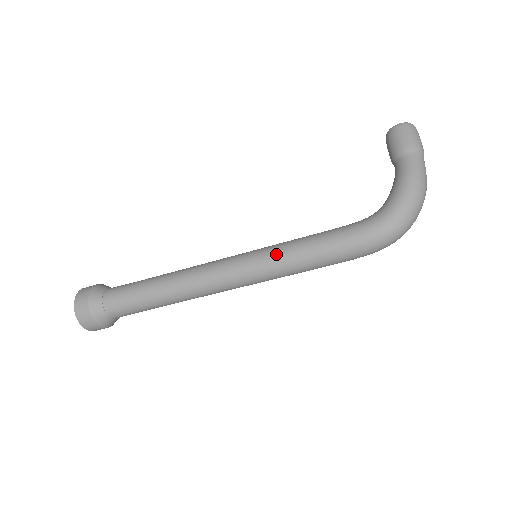
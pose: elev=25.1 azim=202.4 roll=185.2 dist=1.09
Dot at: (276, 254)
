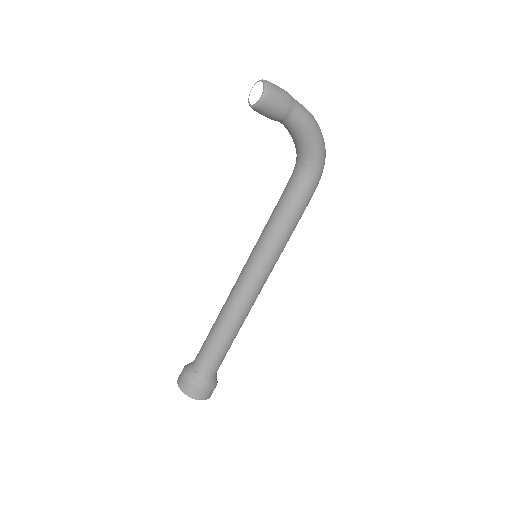
Dot at: (280, 246)
